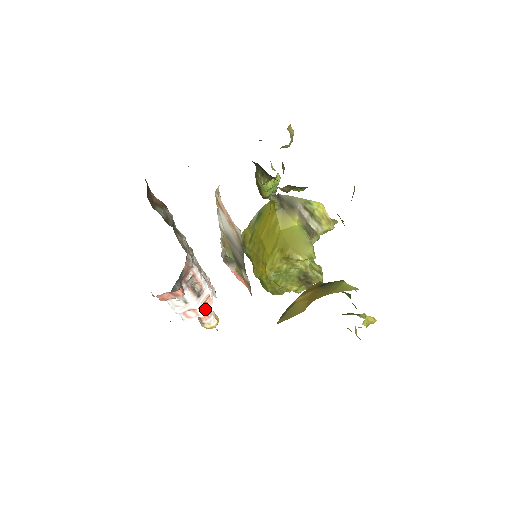
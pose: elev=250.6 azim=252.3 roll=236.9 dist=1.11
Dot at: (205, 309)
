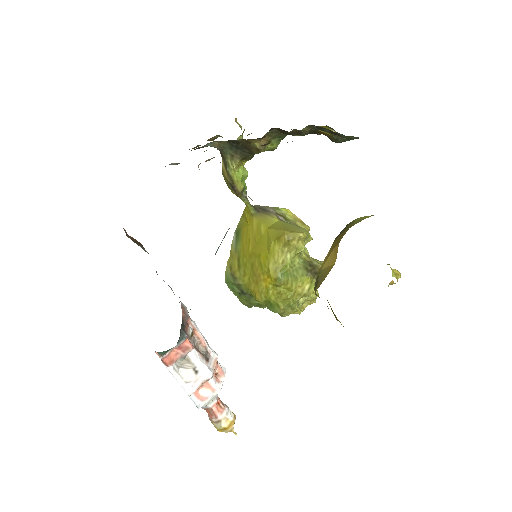
Dot at: (219, 381)
